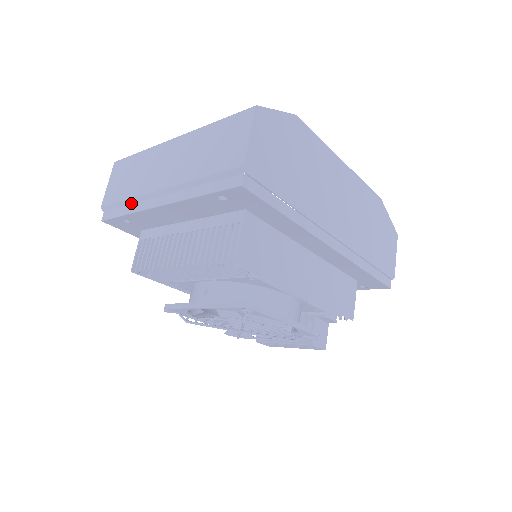
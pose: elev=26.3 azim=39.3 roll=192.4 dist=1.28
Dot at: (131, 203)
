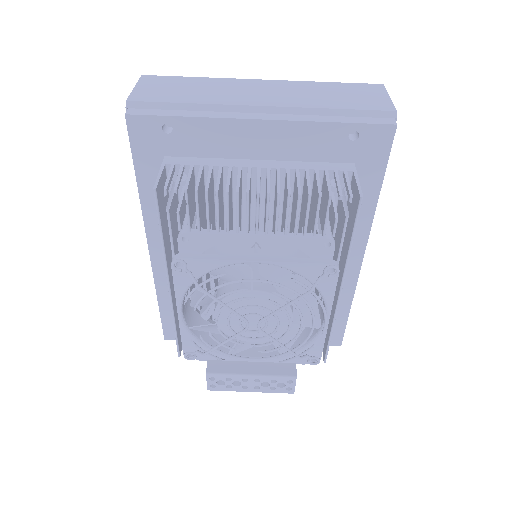
Dot at: (196, 109)
